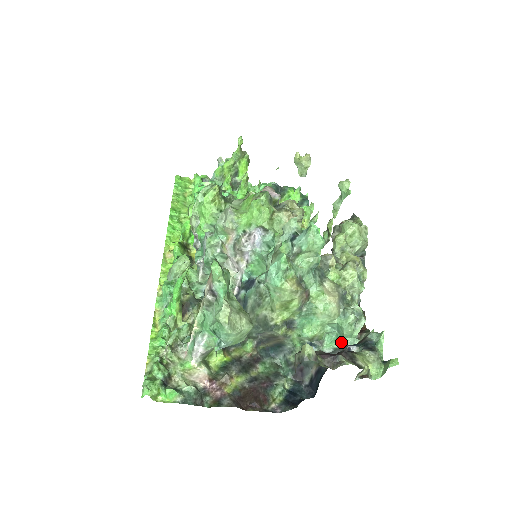
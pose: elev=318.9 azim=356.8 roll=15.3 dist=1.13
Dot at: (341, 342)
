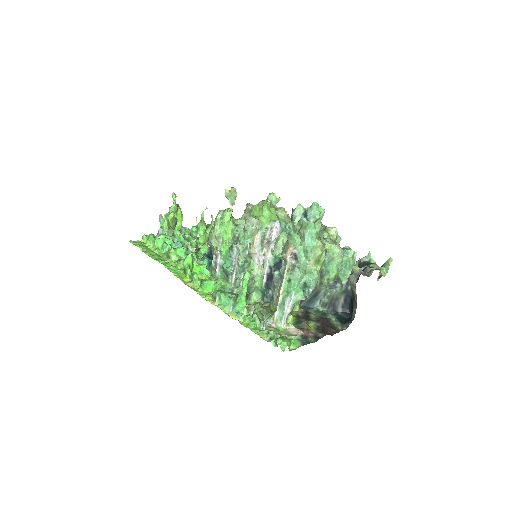
Dot at: (349, 273)
